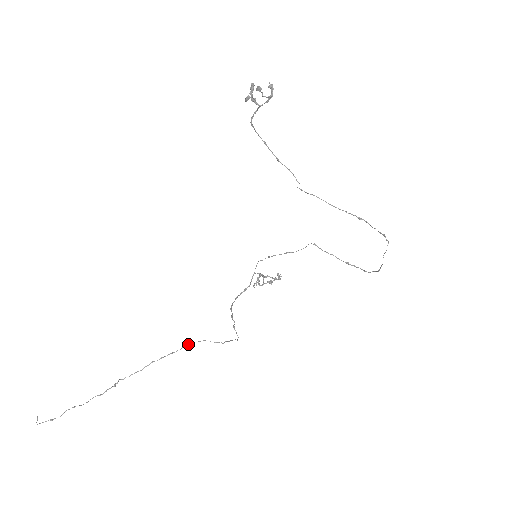
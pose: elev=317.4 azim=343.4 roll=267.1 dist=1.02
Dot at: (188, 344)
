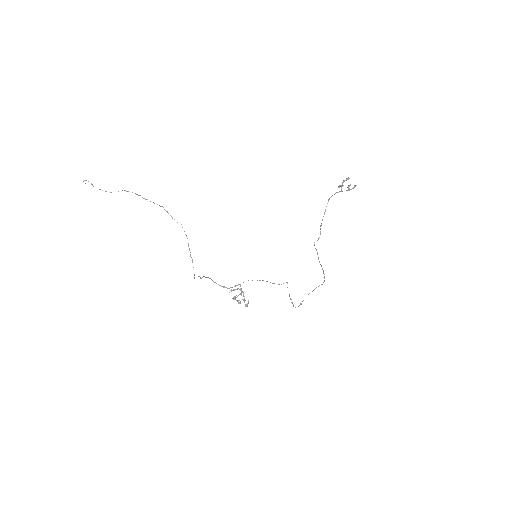
Dot at: occluded
